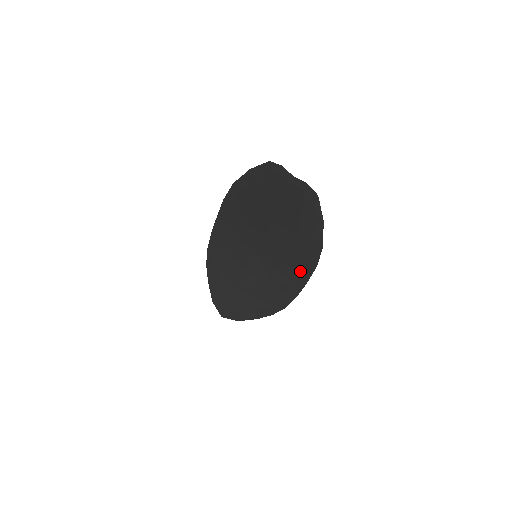
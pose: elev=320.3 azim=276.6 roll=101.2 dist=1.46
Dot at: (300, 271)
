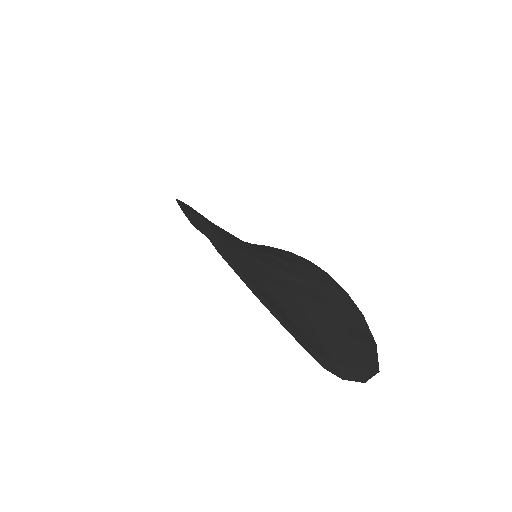
Dot at: occluded
